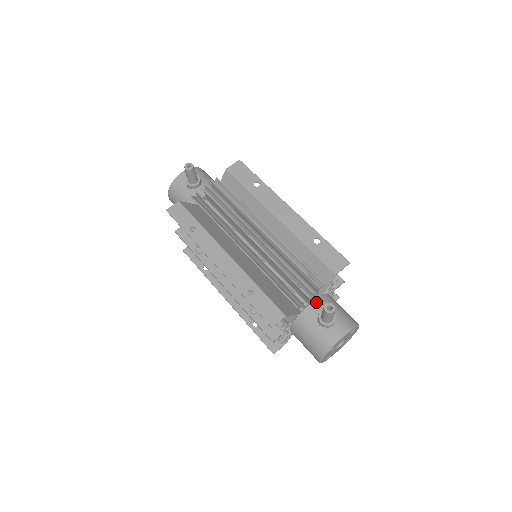
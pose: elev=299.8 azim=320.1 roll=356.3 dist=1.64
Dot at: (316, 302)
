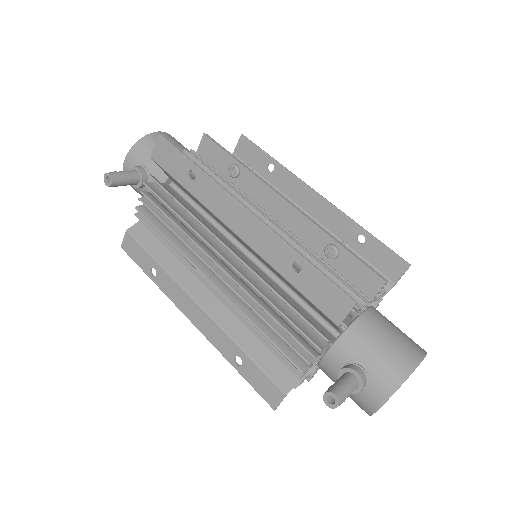
Dot at: (333, 350)
